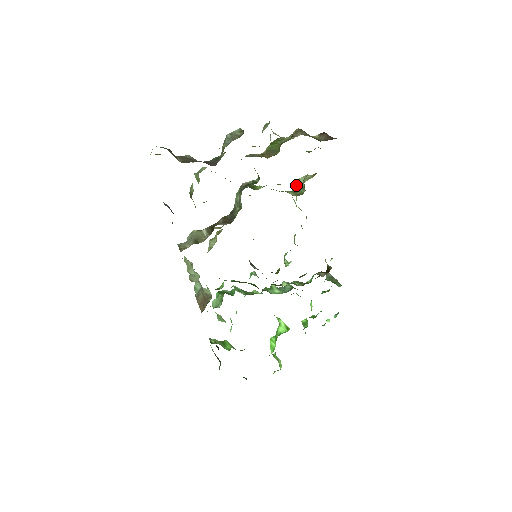
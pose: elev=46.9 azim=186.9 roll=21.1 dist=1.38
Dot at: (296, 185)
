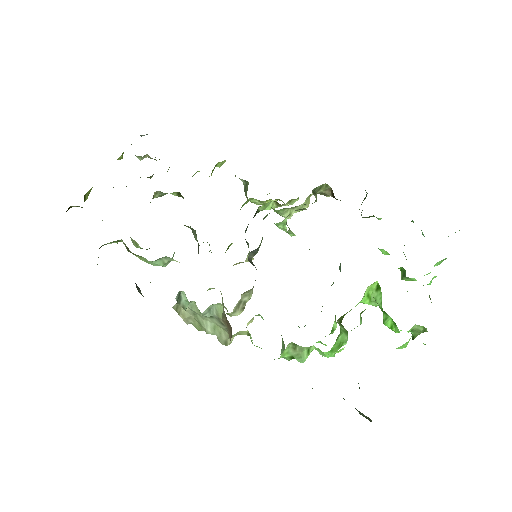
Dot at: (245, 193)
